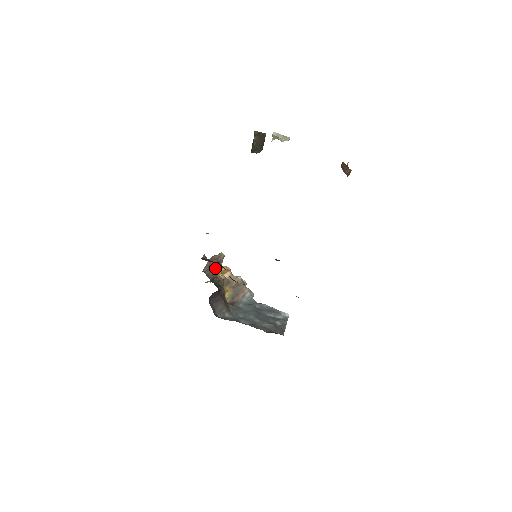
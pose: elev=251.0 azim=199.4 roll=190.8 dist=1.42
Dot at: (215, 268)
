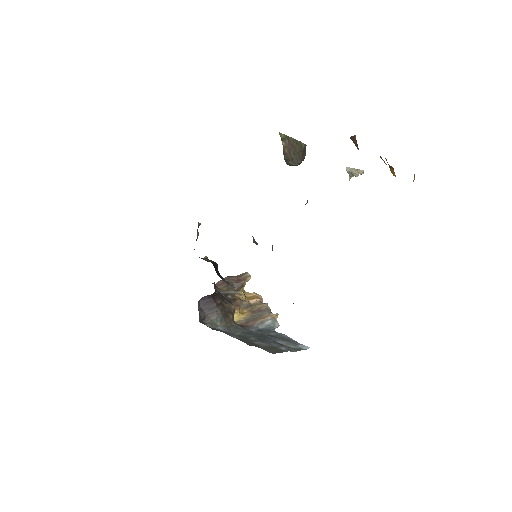
Dot at: (233, 285)
